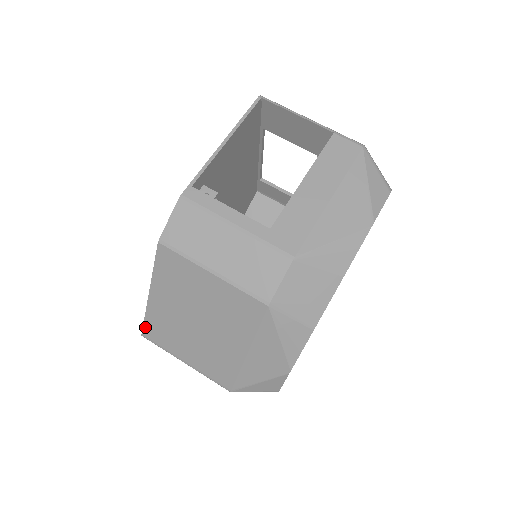
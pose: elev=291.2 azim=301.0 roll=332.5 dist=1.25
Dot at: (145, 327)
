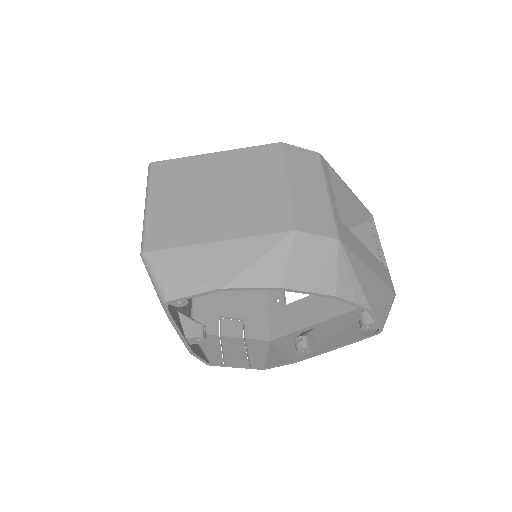
Dot at: (167, 162)
